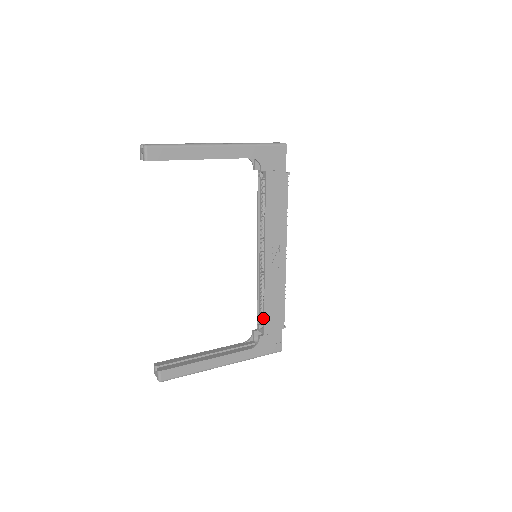
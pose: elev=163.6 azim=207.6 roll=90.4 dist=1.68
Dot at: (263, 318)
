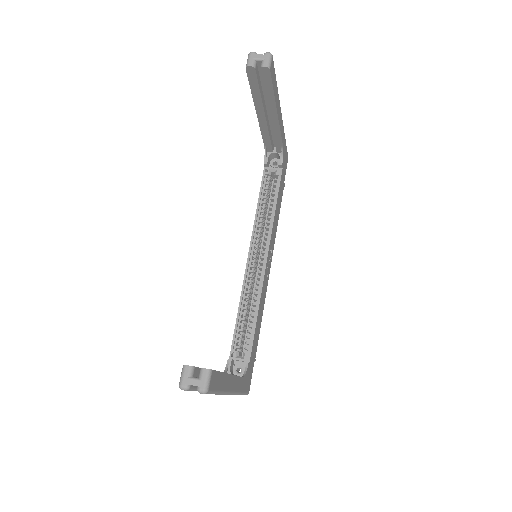
Dot at: (252, 338)
